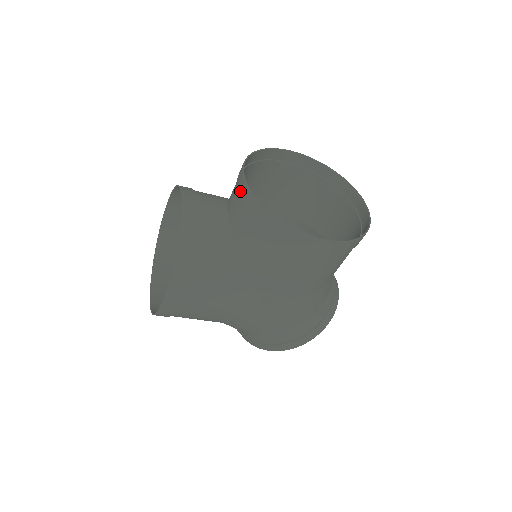
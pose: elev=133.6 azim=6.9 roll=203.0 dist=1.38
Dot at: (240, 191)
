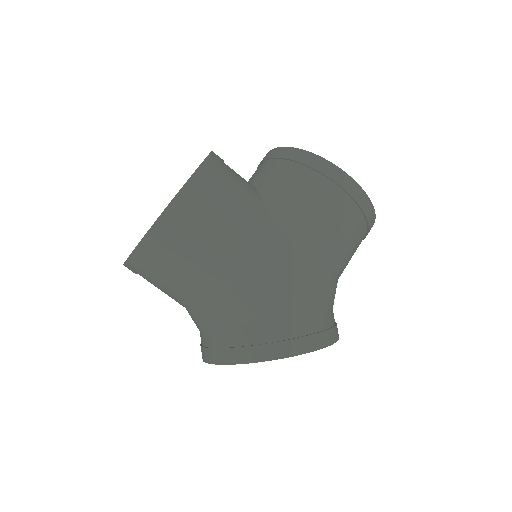
Dot at: (266, 157)
